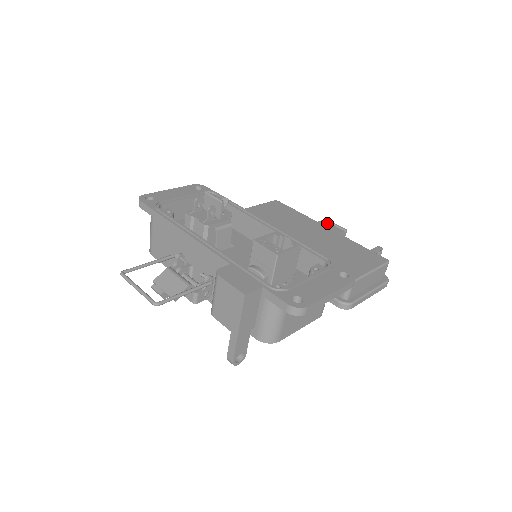
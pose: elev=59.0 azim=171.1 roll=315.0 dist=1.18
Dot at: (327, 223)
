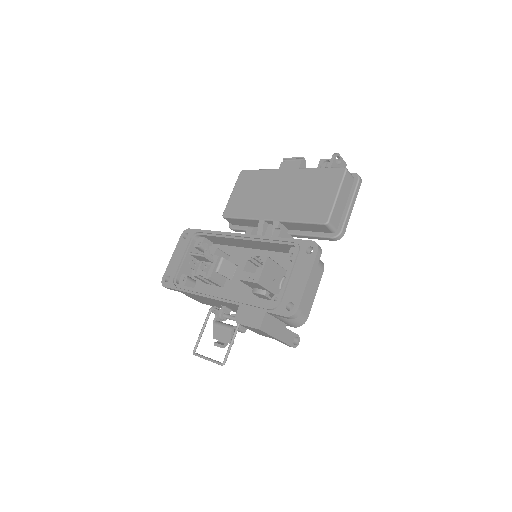
Dot at: (286, 164)
